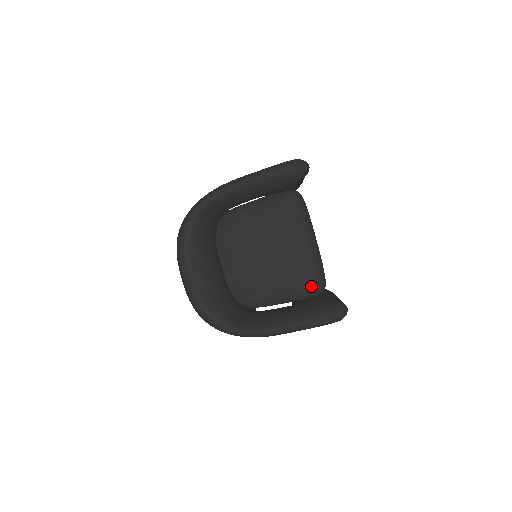
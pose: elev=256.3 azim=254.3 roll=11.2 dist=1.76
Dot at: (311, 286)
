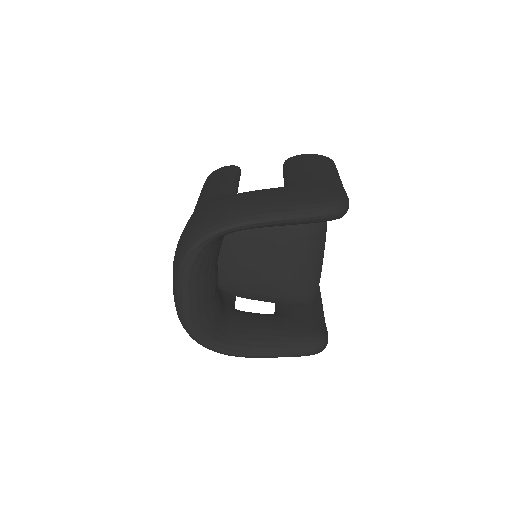
Dot at: (301, 300)
